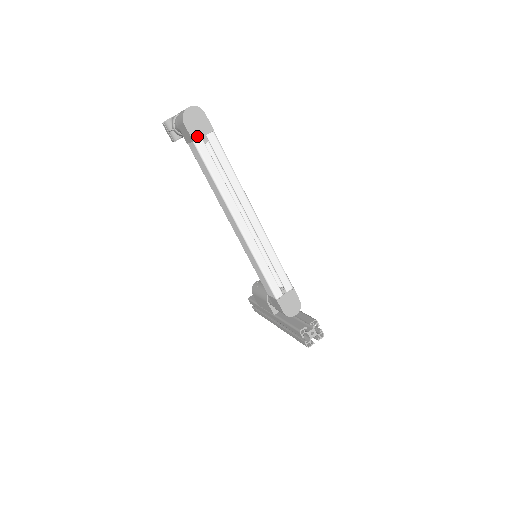
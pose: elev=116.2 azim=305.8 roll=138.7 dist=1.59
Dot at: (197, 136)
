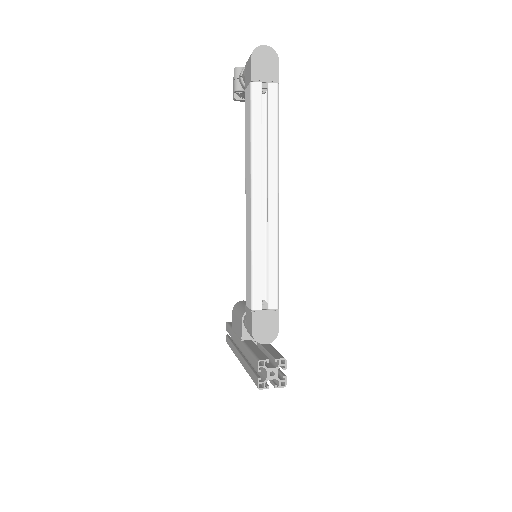
Dot at: (258, 78)
